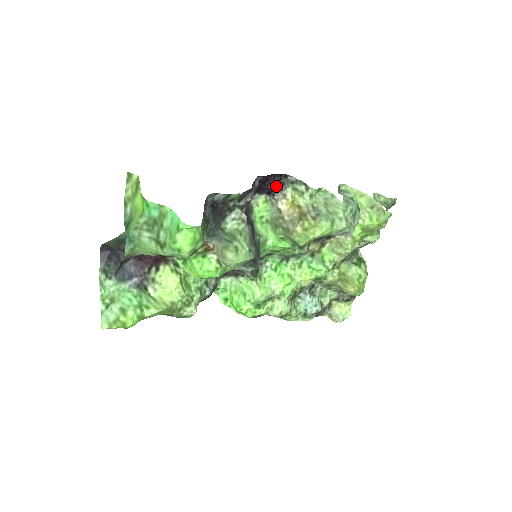
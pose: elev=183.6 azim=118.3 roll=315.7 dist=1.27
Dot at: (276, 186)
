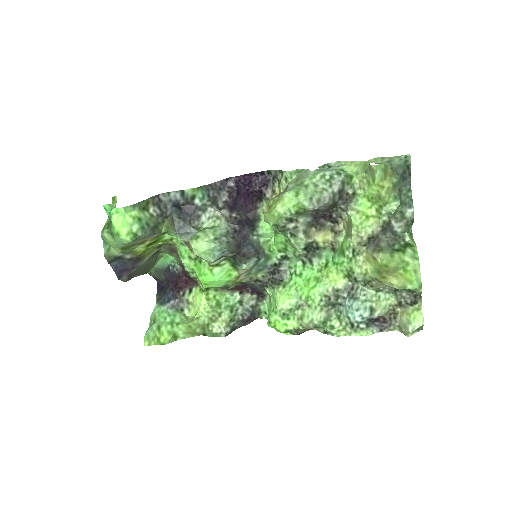
Dot at: (264, 186)
